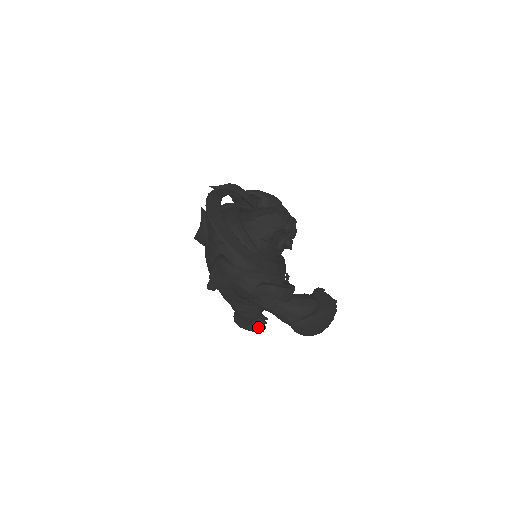
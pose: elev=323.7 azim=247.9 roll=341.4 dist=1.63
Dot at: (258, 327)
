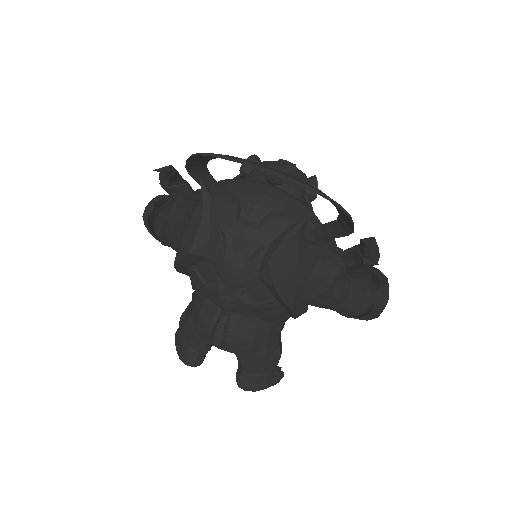
Dot at: (279, 372)
